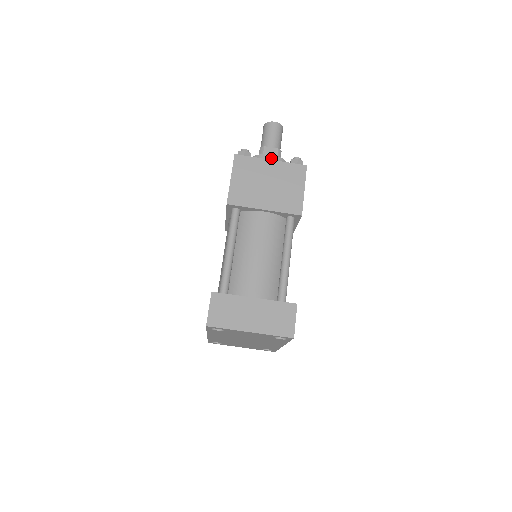
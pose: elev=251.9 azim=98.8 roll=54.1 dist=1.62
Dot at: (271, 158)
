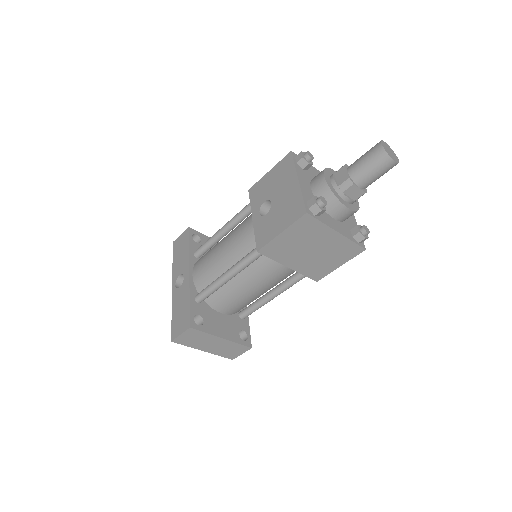
Dot at: (345, 212)
